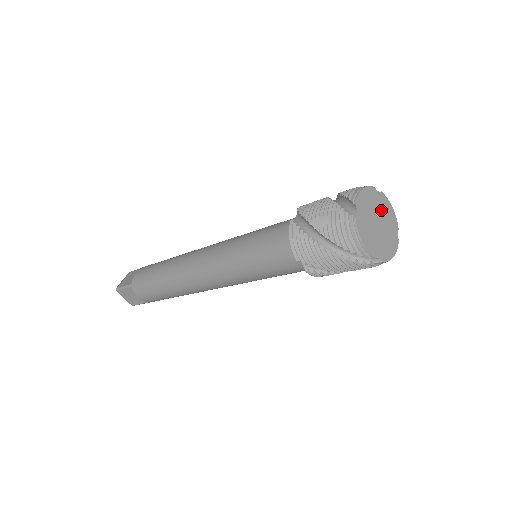
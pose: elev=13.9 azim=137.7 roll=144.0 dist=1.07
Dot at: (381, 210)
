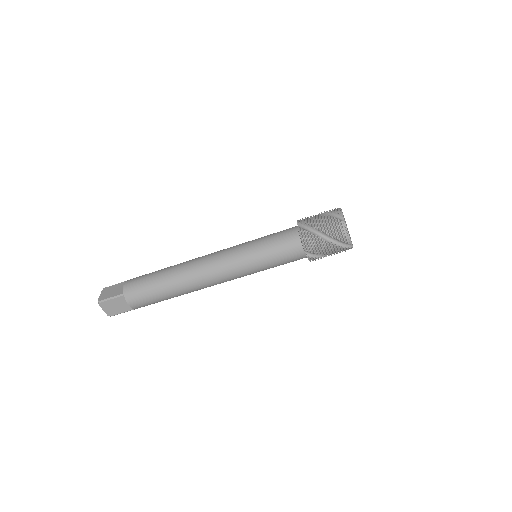
Dot at: occluded
